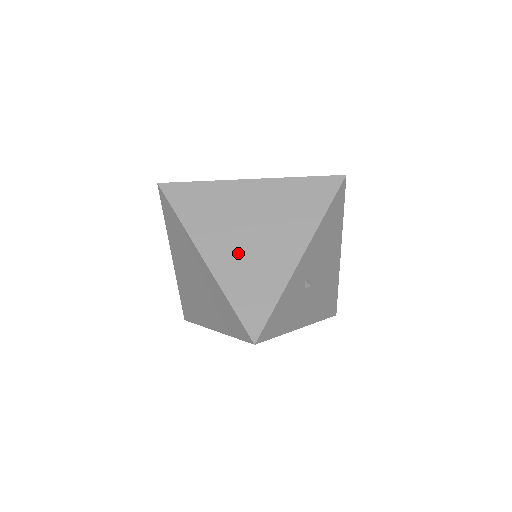
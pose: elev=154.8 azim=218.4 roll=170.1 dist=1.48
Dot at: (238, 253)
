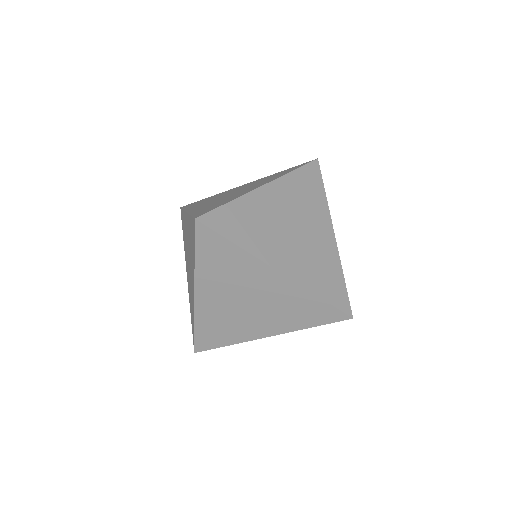
Dot at: (298, 254)
